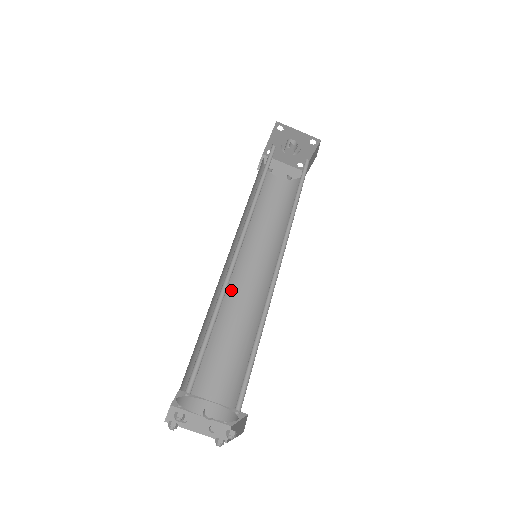
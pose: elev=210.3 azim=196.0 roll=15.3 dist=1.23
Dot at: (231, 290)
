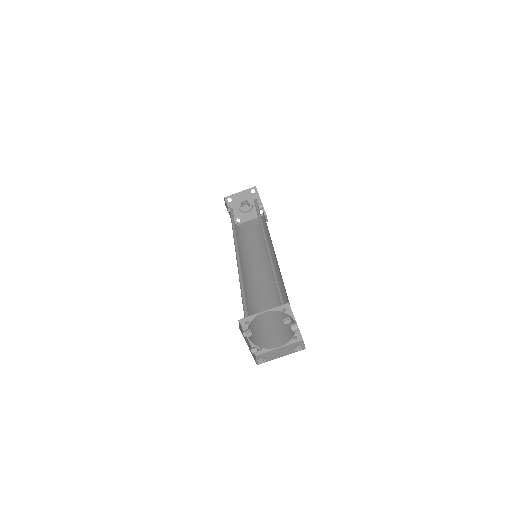
Dot at: occluded
